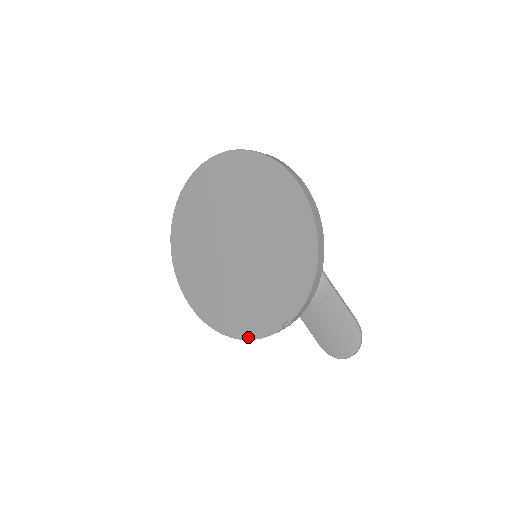
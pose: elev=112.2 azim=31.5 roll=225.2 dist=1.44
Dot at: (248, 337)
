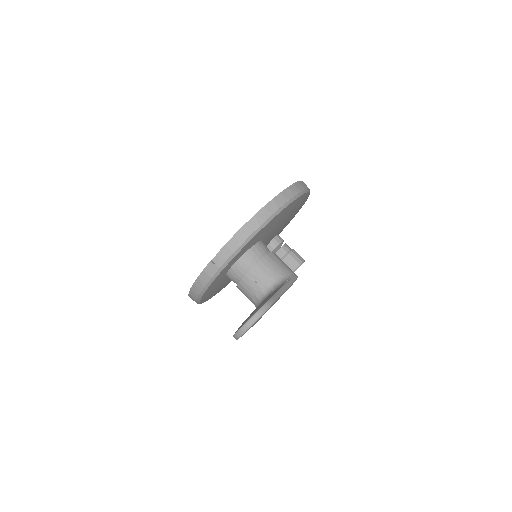
Dot at: occluded
